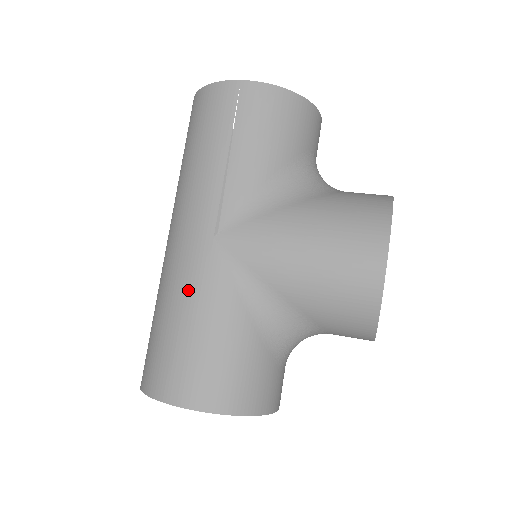
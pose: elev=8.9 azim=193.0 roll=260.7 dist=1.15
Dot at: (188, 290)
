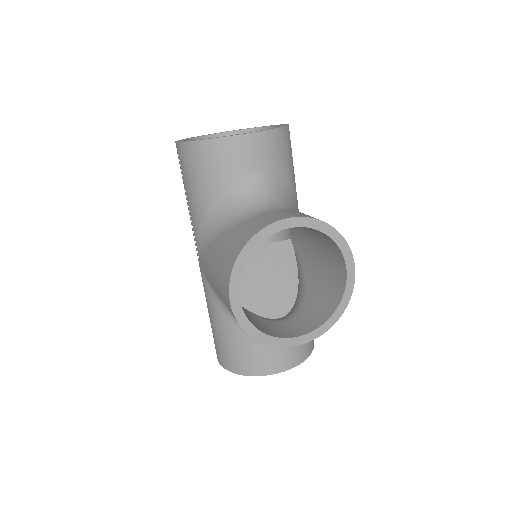
Dot at: occluded
